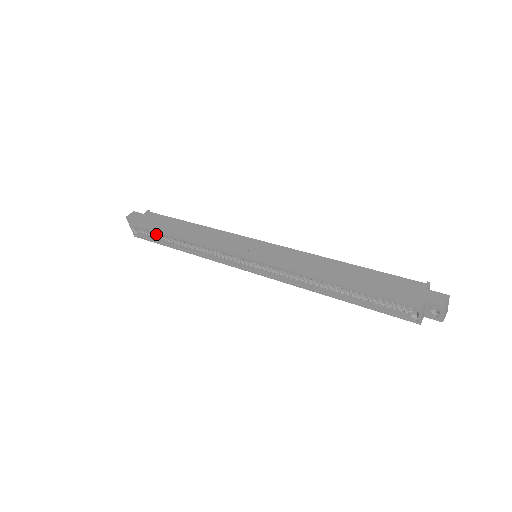
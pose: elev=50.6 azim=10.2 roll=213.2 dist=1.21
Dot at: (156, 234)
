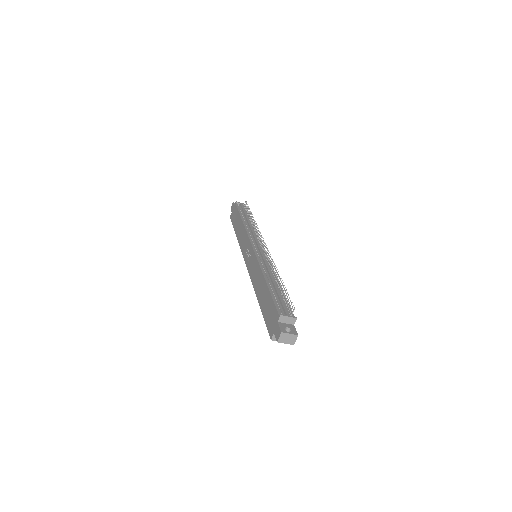
Dot at: occluded
